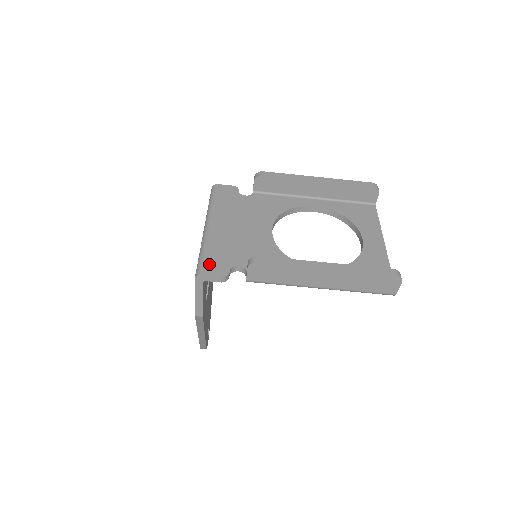
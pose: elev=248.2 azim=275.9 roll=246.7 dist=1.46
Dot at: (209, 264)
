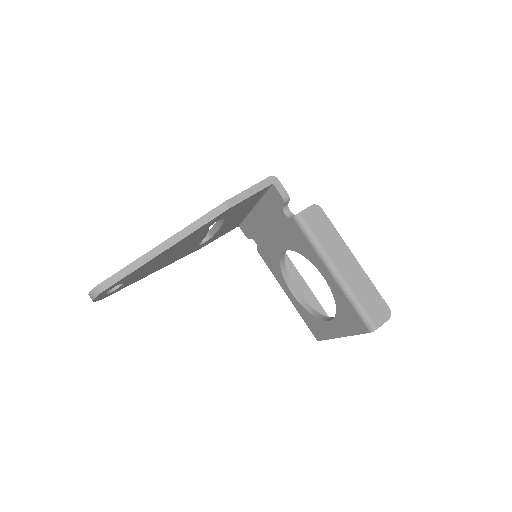
Dot at: occluded
